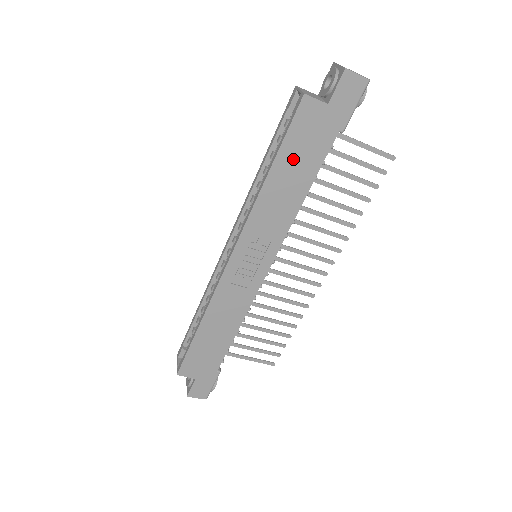
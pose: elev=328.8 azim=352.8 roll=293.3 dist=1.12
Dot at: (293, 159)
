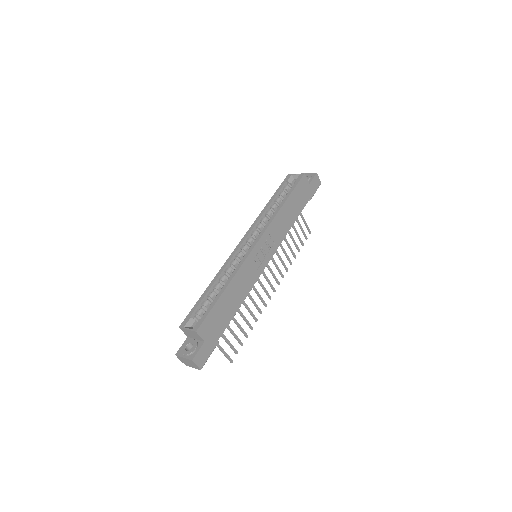
Dot at: (294, 201)
